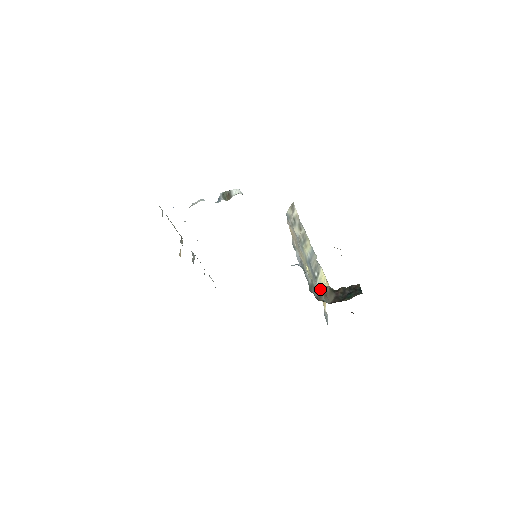
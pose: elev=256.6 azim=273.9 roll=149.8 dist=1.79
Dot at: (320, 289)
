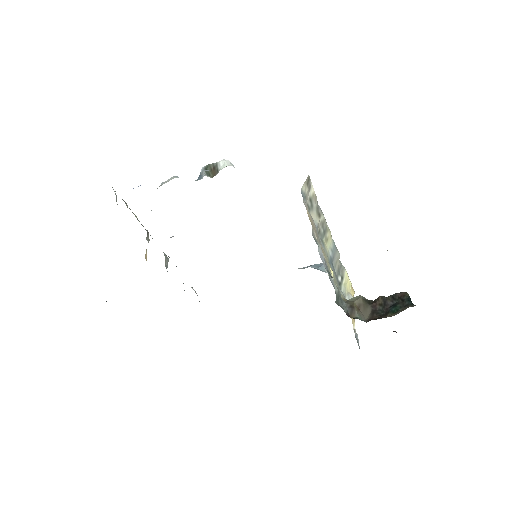
Dot at: (349, 300)
